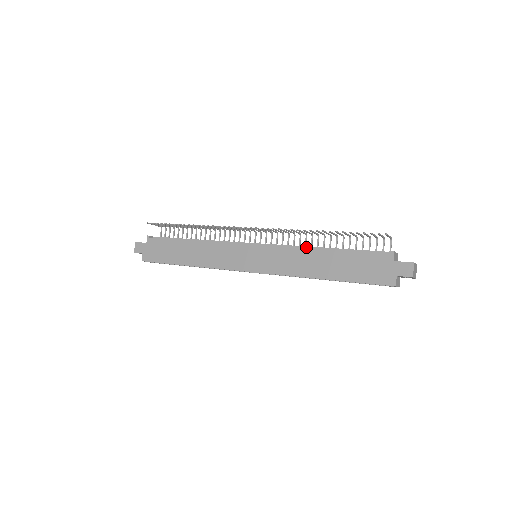
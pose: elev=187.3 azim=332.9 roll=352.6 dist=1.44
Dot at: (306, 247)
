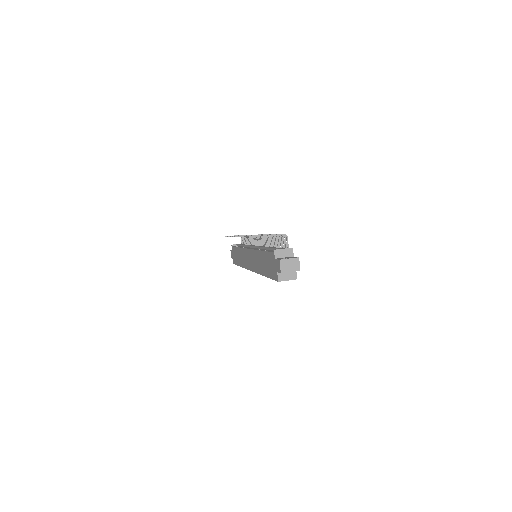
Dot at: (262, 247)
